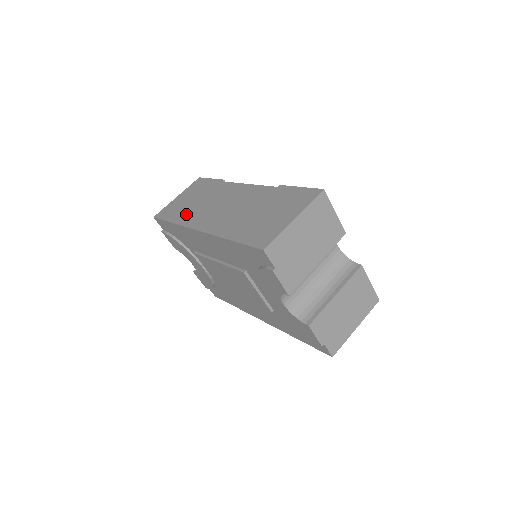
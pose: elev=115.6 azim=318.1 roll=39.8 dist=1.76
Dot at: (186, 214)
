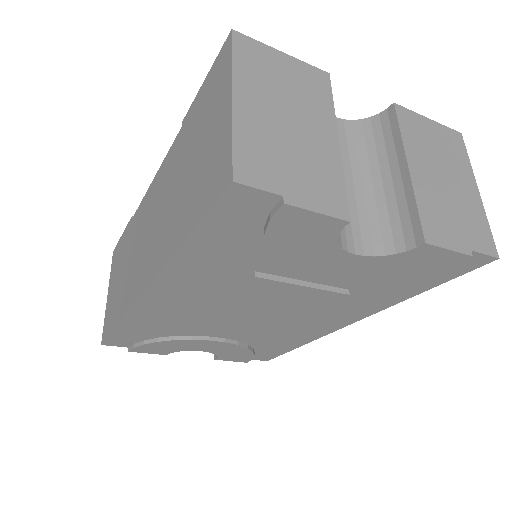
Dot at: (123, 296)
